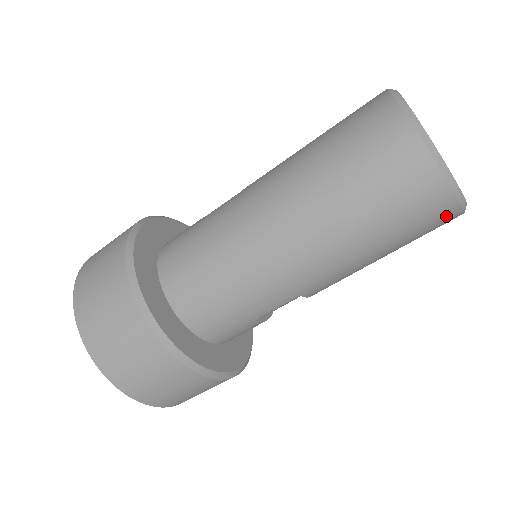
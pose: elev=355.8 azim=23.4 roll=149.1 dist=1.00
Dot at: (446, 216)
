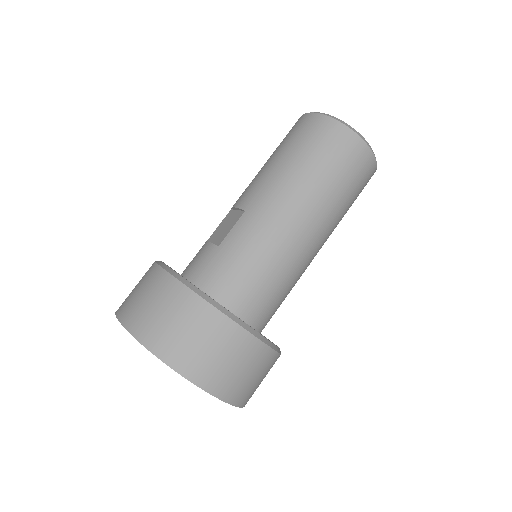
Dot at: occluded
